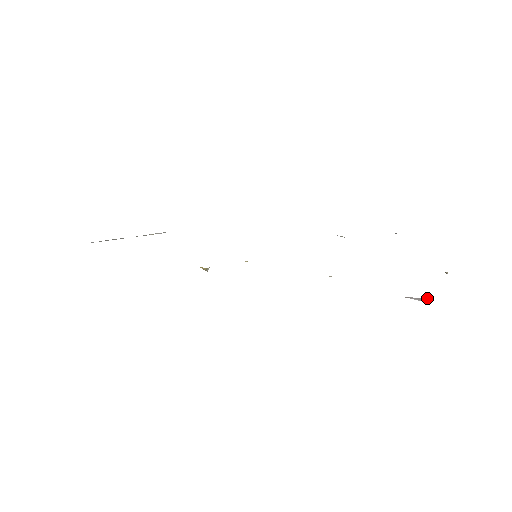
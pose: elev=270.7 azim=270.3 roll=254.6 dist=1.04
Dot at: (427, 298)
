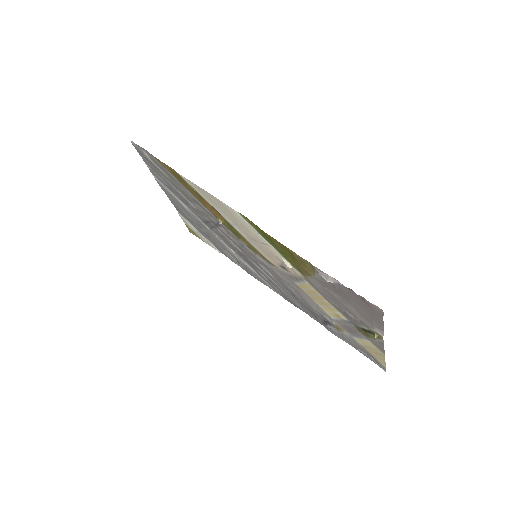
Dot at: (333, 280)
